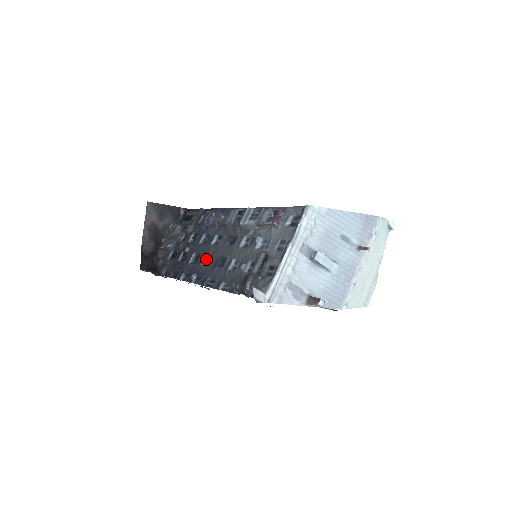
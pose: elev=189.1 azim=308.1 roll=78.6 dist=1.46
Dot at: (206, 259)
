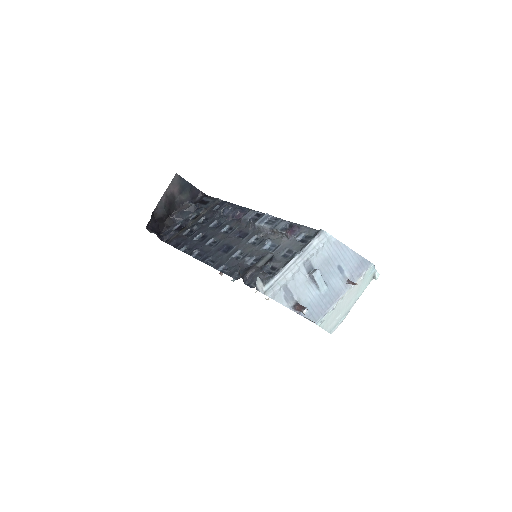
Dot at: (212, 242)
